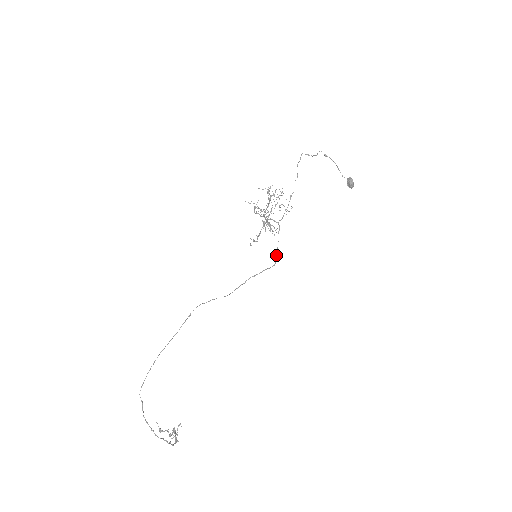
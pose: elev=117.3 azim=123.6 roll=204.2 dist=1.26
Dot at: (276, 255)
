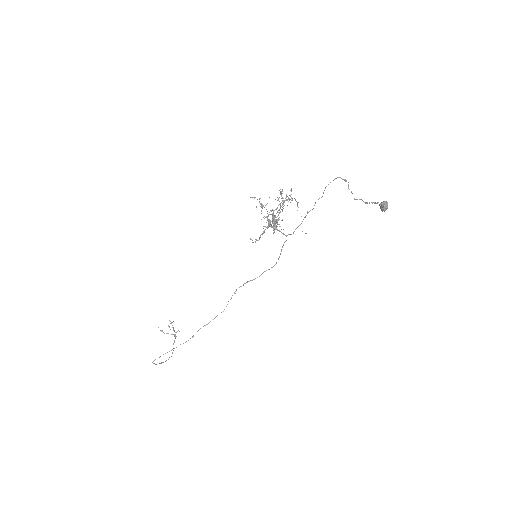
Dot at: occluded
